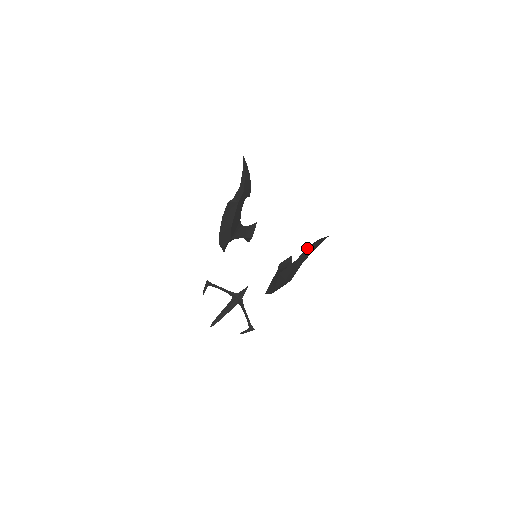
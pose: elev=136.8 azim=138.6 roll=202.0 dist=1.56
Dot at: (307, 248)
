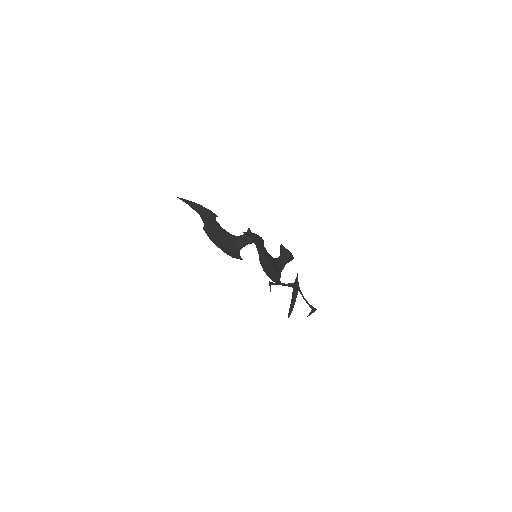
Dot at: occluded
